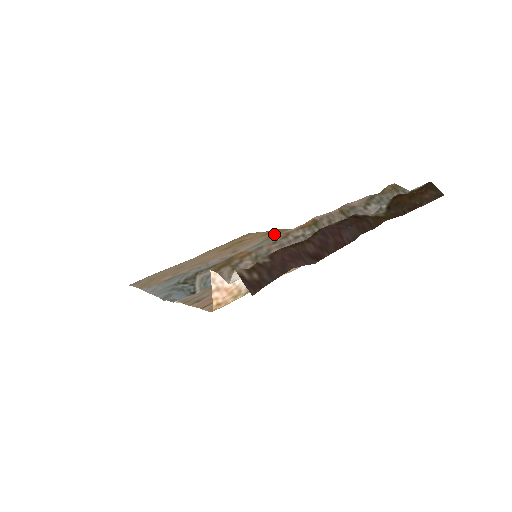
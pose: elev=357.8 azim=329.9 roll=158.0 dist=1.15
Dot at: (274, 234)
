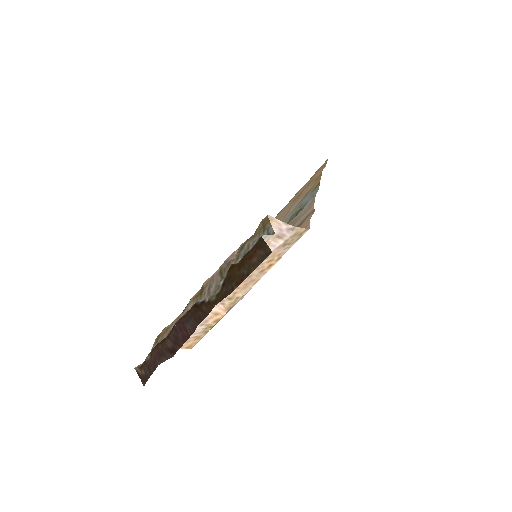
Dot at: (312, 187)
